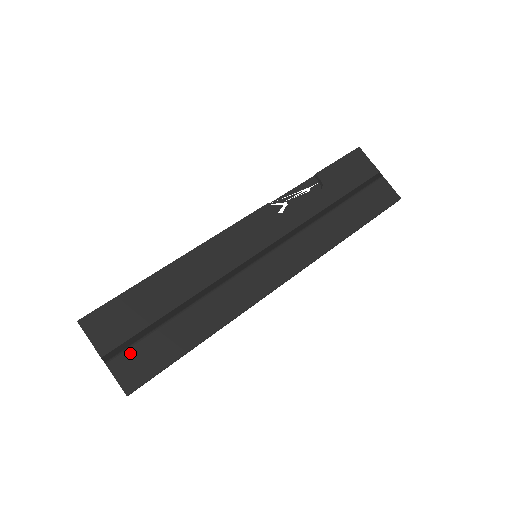
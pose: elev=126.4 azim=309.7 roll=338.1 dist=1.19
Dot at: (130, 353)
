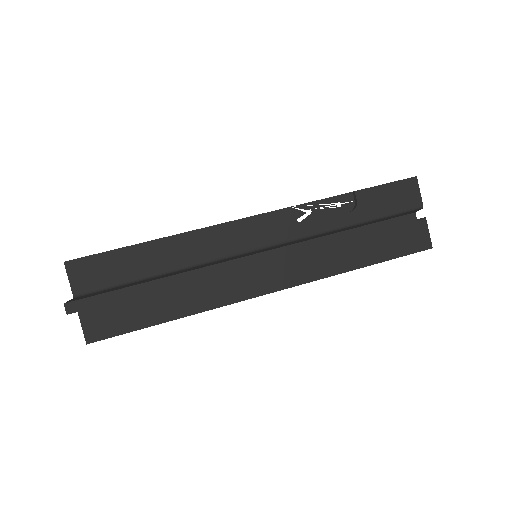
Dot at: (102, 308)
